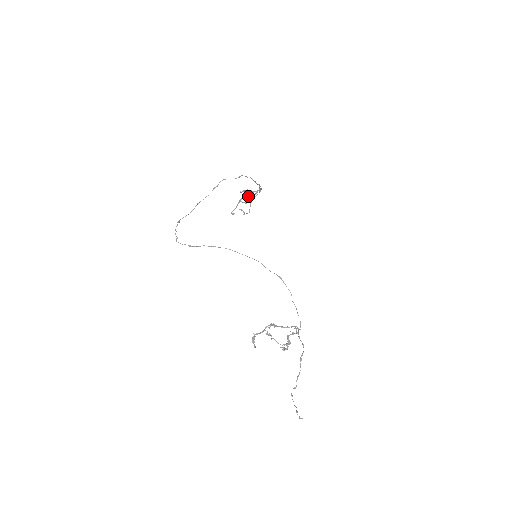
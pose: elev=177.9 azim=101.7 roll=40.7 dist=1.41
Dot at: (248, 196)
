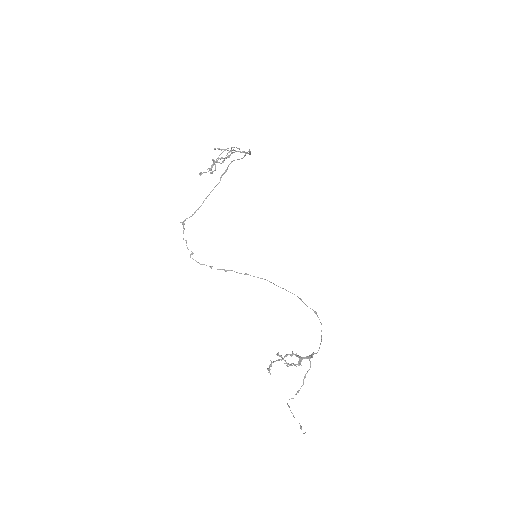
Dot at: (226, 158)
